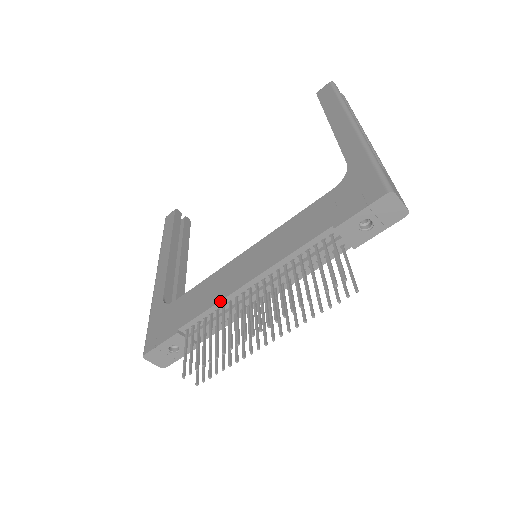
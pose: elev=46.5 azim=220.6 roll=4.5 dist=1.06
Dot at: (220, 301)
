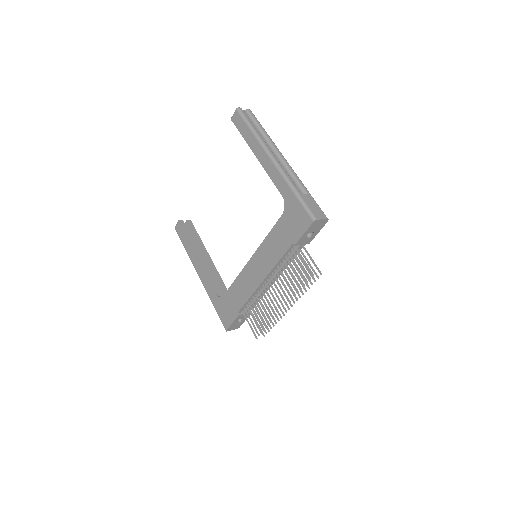
Dot at: (253, 294)
